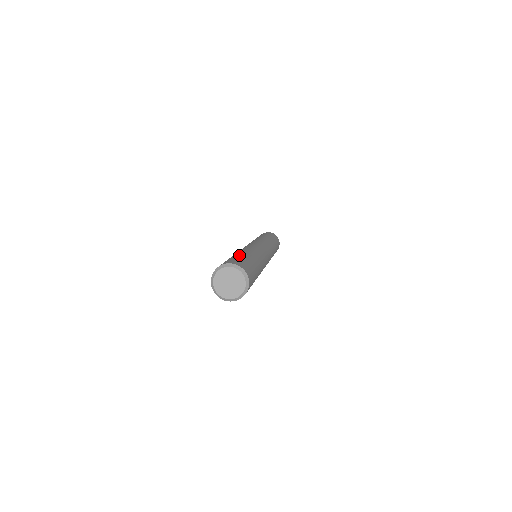
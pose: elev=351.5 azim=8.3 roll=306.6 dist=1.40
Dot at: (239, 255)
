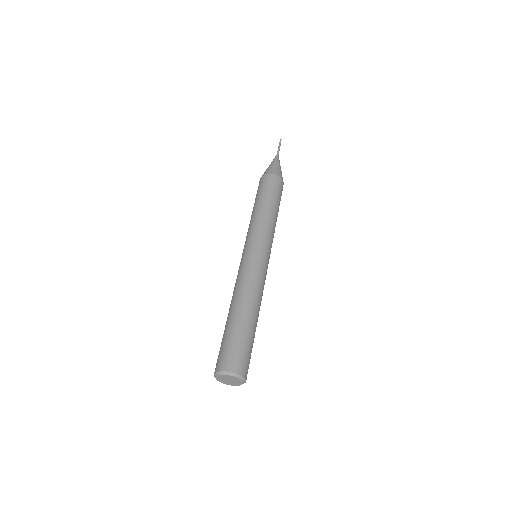
Dot at: (225, 332)
